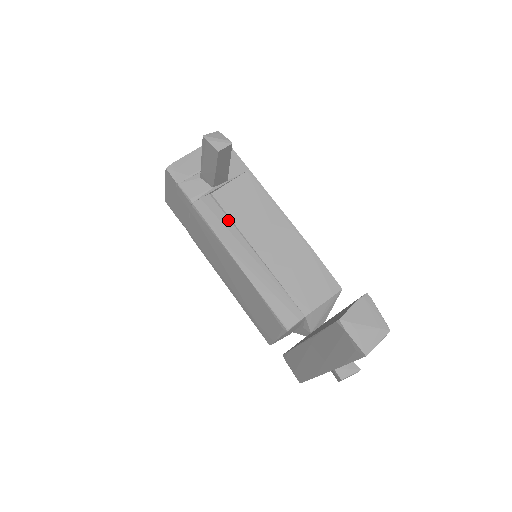
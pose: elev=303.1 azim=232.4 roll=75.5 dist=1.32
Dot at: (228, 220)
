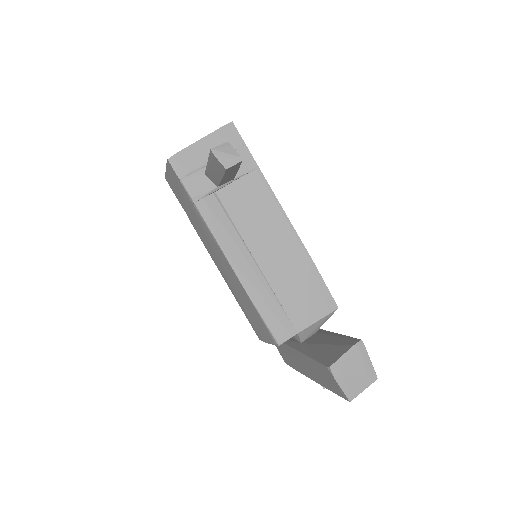
Dot at: (230, 225)
